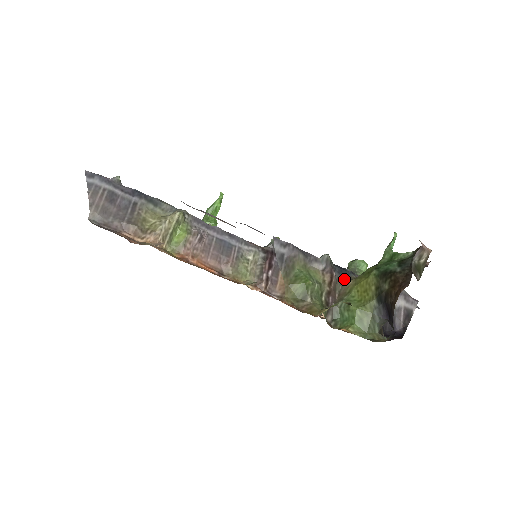
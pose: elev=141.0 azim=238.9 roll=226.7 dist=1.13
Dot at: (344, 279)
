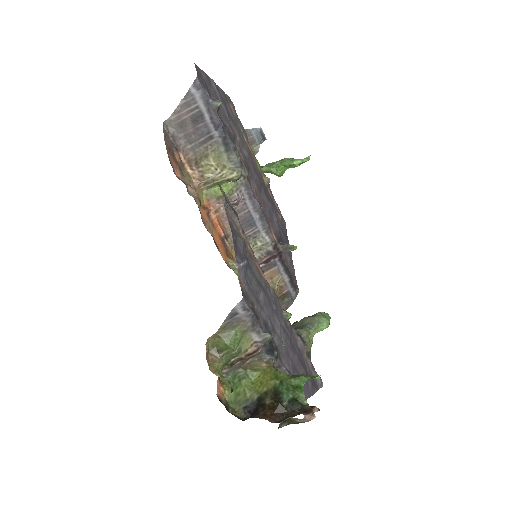
Dot at: (265, 357)
